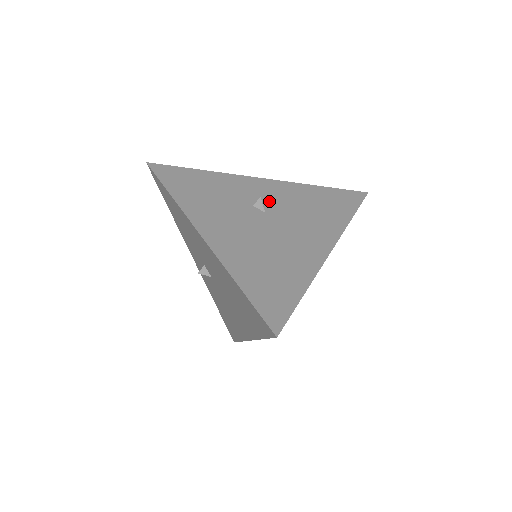
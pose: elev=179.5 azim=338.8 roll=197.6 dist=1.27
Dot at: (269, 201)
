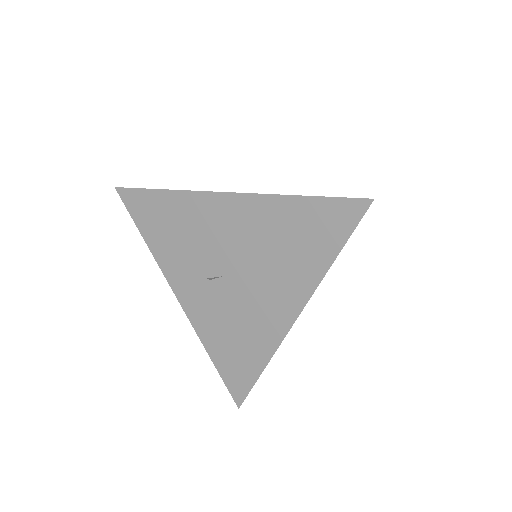
Dot at: occluded
